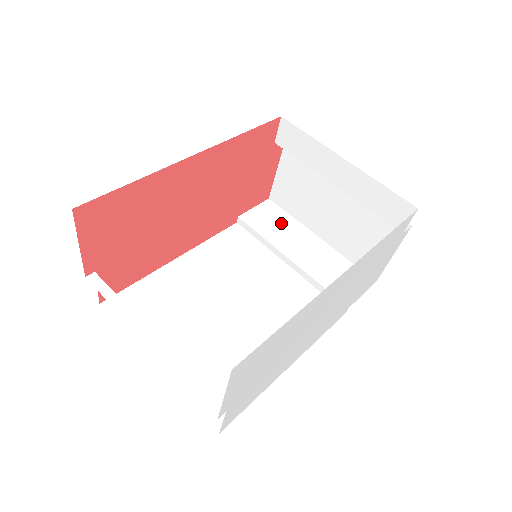
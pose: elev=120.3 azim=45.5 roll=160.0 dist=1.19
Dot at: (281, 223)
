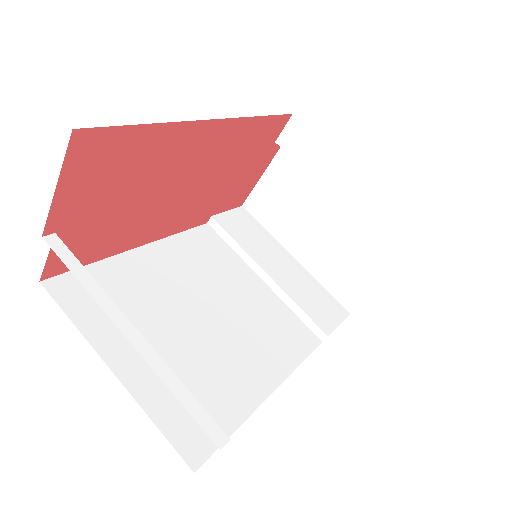
Dot at: (256, 234)
